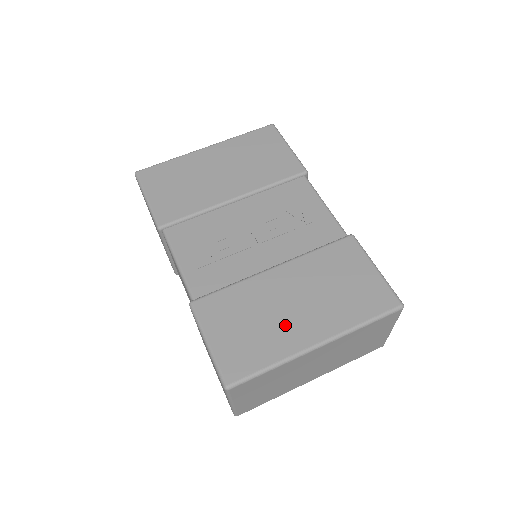
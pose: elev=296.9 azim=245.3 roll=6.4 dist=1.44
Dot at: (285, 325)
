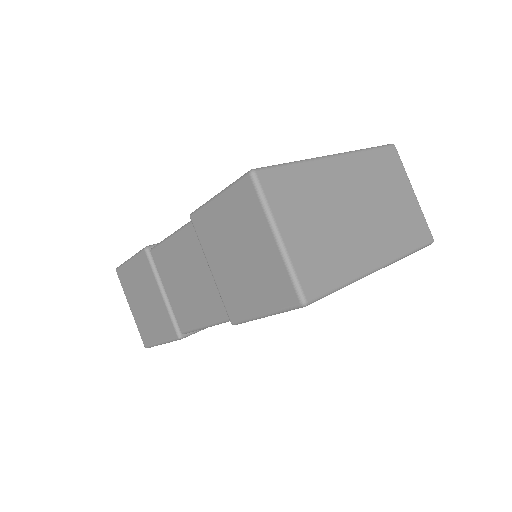
Dot at: occluded
